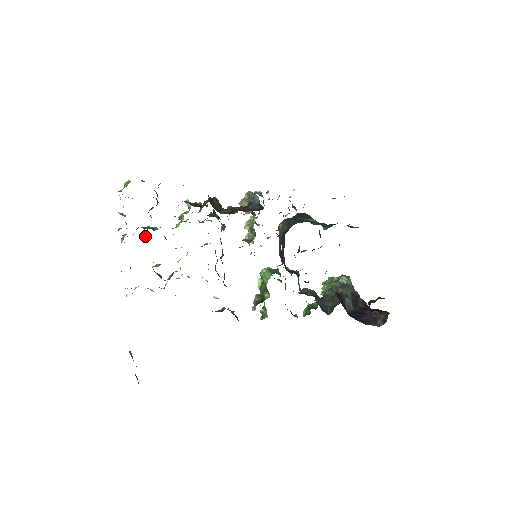
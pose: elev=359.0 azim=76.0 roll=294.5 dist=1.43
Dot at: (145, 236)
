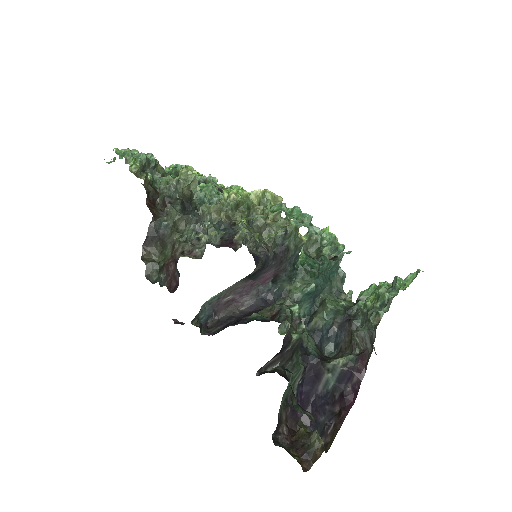
Dot at: occluded
